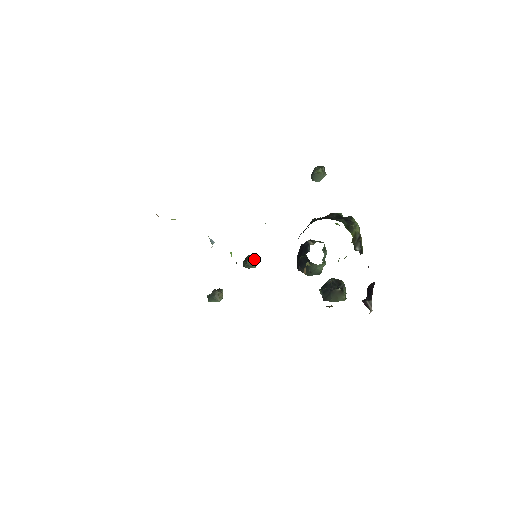
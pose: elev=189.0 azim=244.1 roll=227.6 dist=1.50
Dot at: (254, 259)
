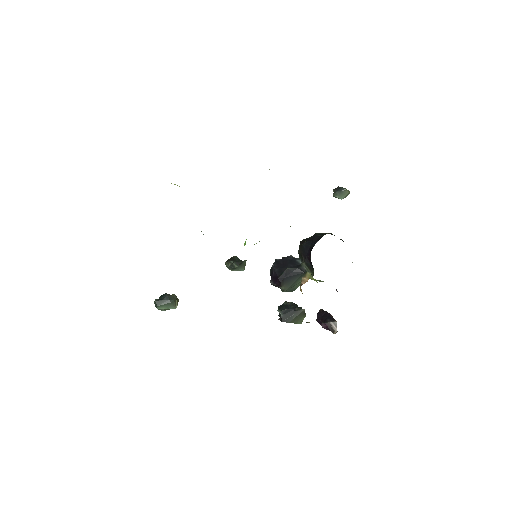
Dot at: occluded
